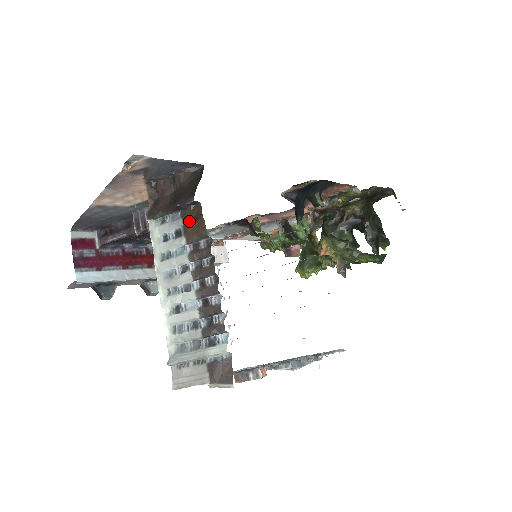
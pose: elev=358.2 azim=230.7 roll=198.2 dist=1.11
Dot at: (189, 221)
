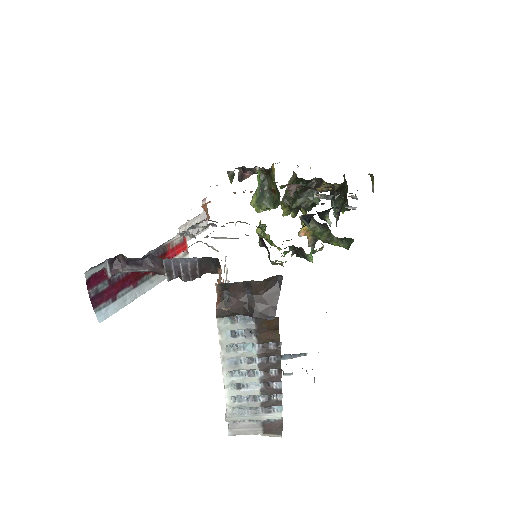
Dot at: (263, 328)
